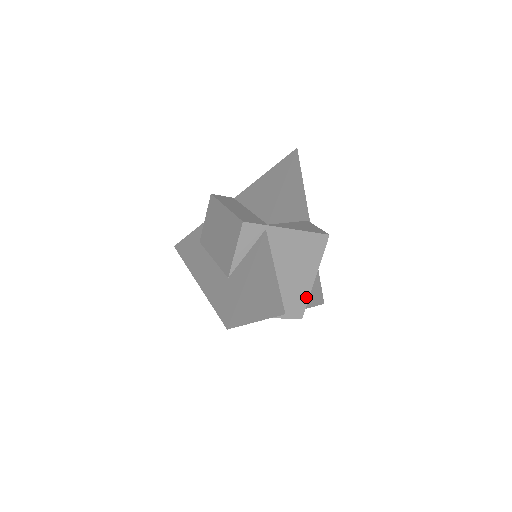
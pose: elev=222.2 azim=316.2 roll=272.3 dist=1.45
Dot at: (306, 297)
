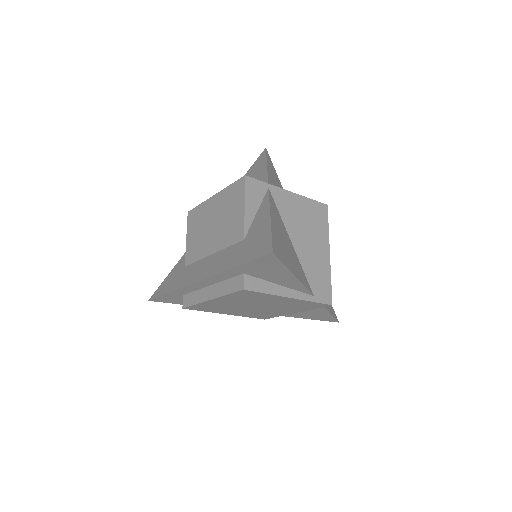
Dot at: (328, 276)
